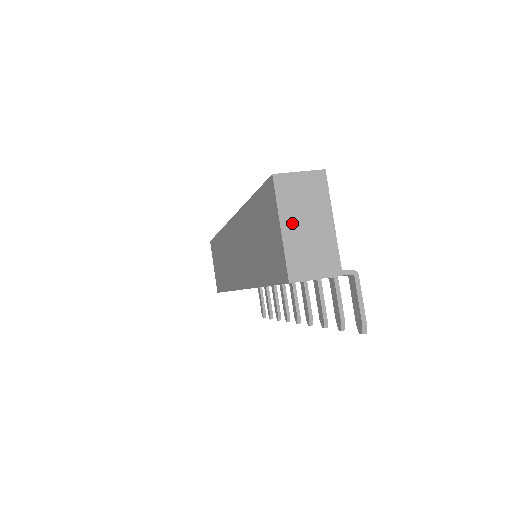
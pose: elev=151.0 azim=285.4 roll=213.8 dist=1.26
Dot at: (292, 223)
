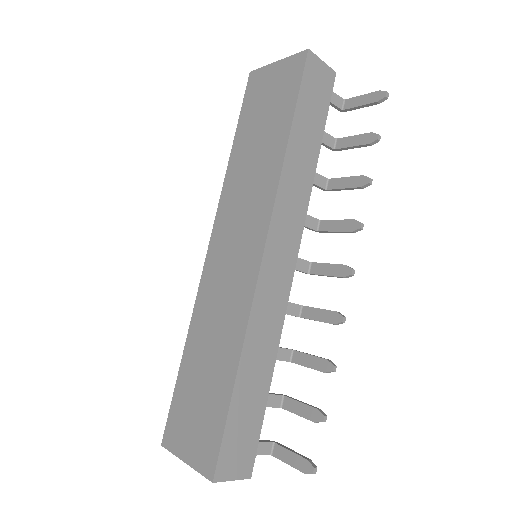
Dot at: occluded
